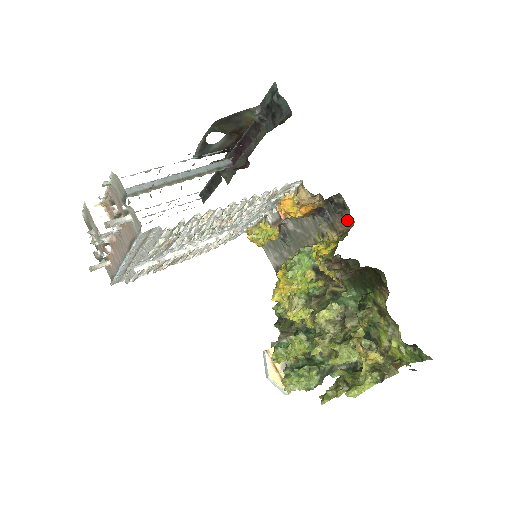
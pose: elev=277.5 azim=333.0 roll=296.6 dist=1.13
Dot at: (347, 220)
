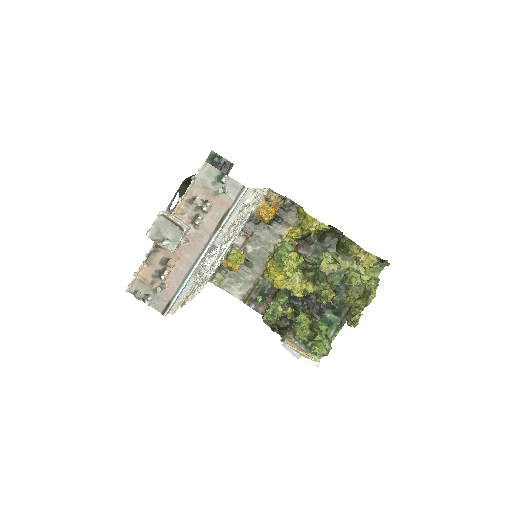
Dot at: occluded
